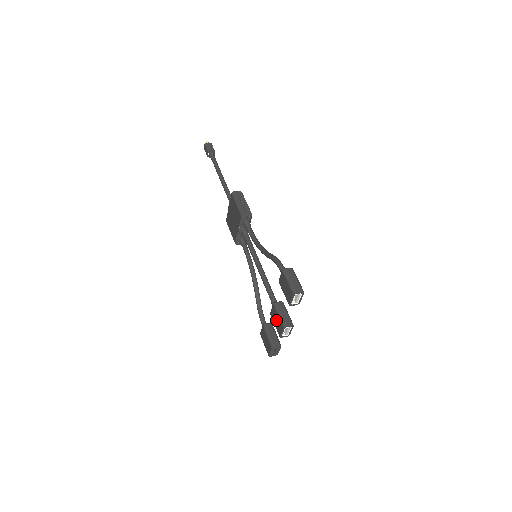
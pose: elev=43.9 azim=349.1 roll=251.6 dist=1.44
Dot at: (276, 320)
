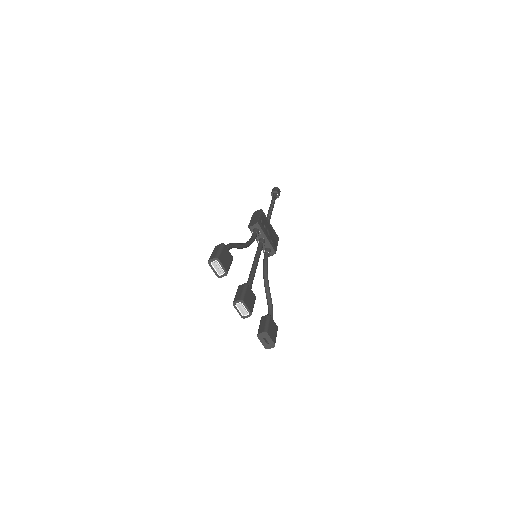
Dot at: occluded
